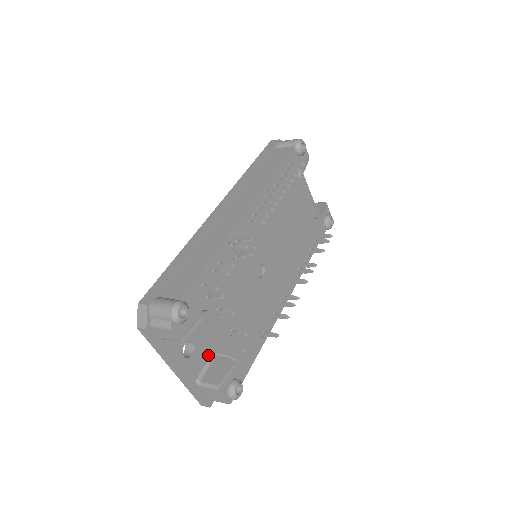
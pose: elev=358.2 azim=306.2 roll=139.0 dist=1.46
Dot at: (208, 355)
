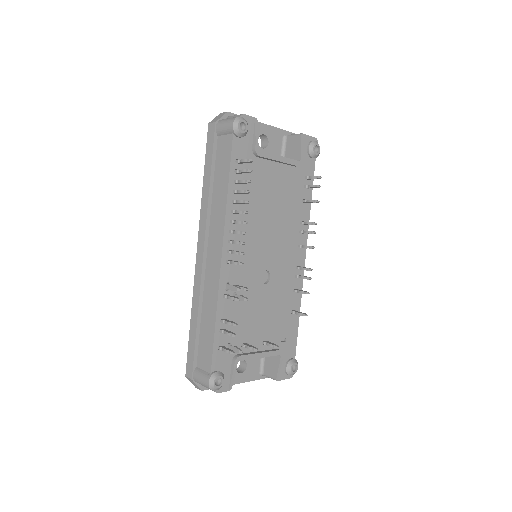
Dot at: occluded
